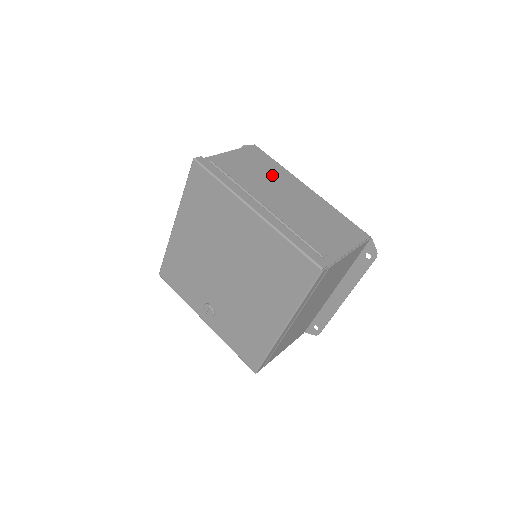
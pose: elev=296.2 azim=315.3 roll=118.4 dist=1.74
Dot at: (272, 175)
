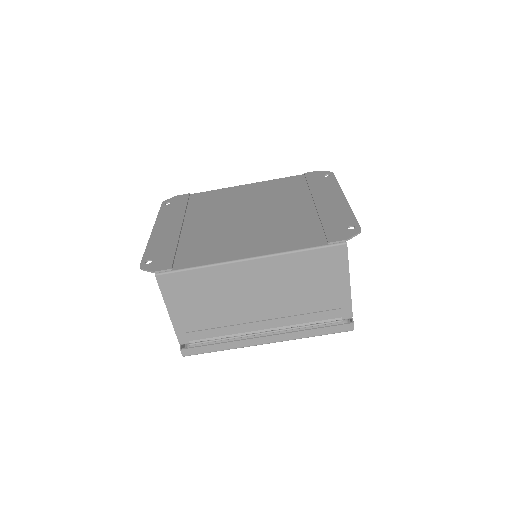
Dot at: (218, 291)
